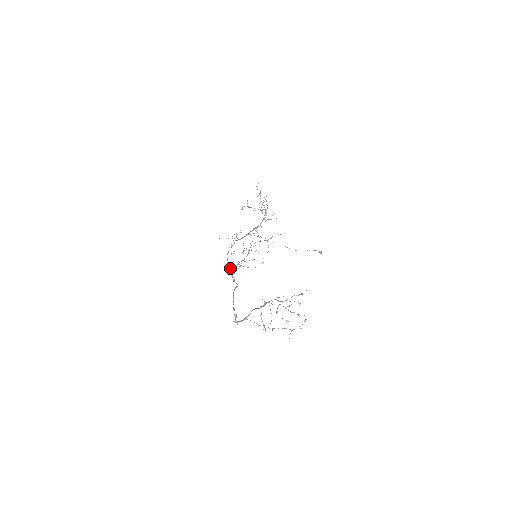
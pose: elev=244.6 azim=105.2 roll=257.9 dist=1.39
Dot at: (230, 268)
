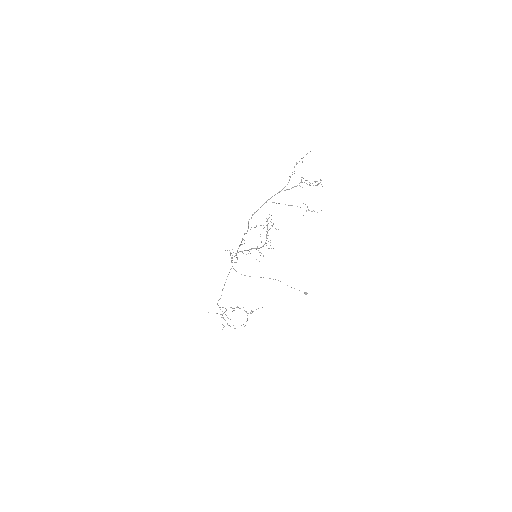
Dot at: (231, 257)
